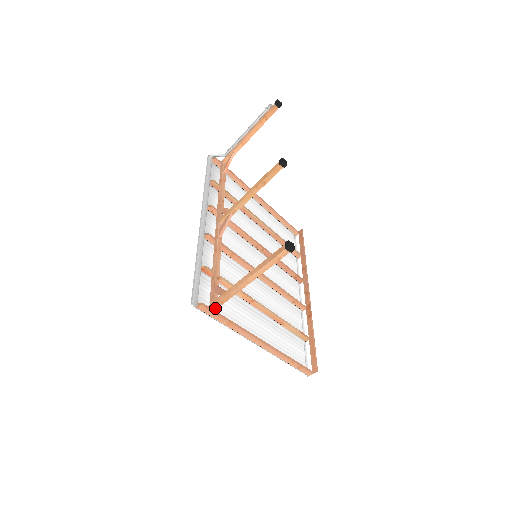
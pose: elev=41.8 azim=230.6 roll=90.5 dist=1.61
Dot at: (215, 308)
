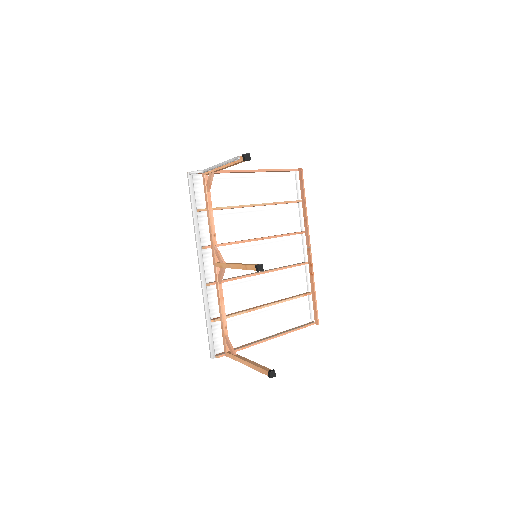
Dot at: occluded
